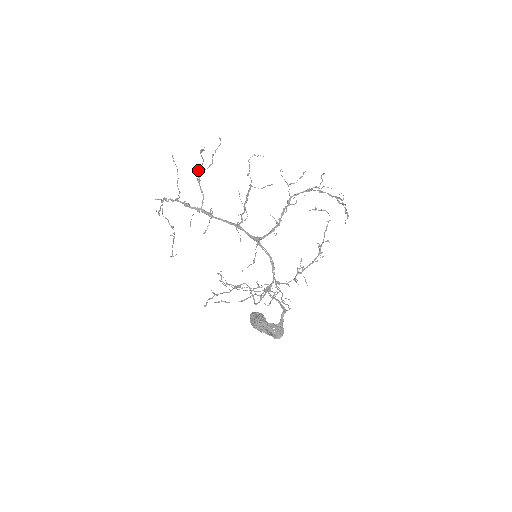
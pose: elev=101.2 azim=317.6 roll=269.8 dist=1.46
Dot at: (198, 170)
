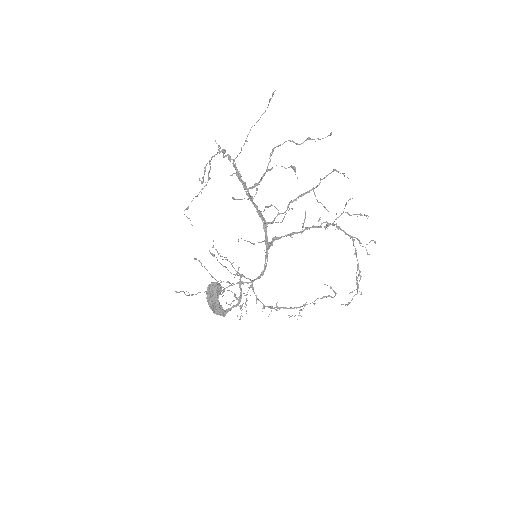
Dot at: (276, 165)
